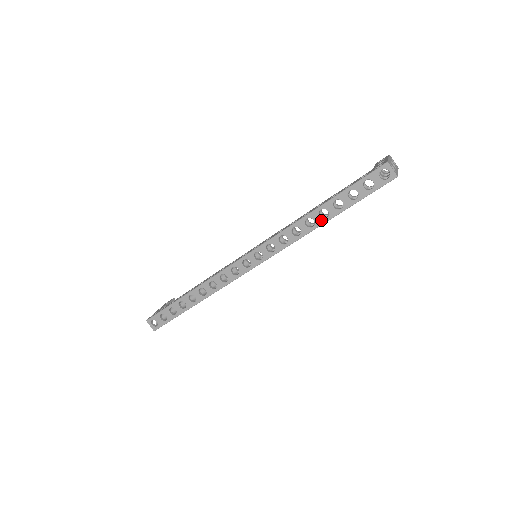
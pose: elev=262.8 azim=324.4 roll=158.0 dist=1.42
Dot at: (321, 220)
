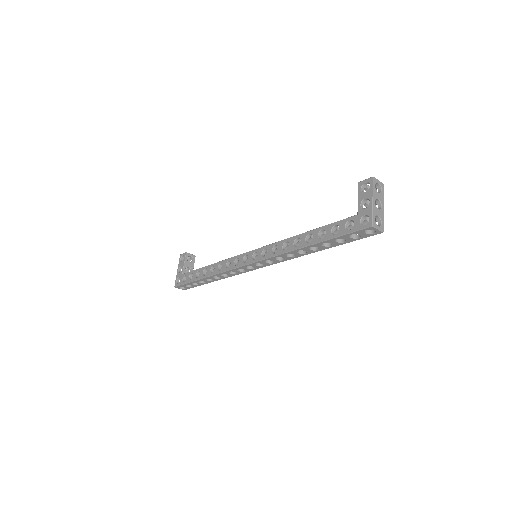
Dot at: (313, 251)
